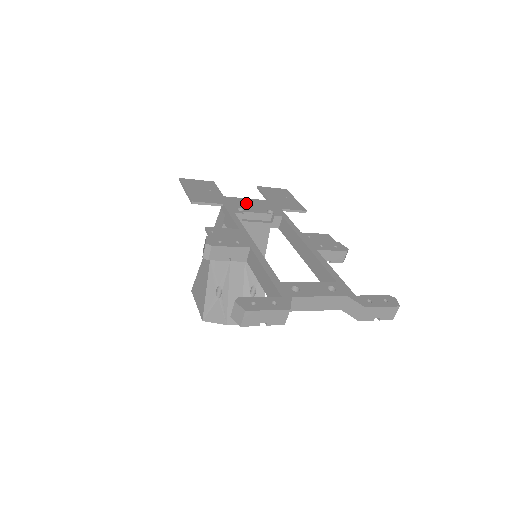
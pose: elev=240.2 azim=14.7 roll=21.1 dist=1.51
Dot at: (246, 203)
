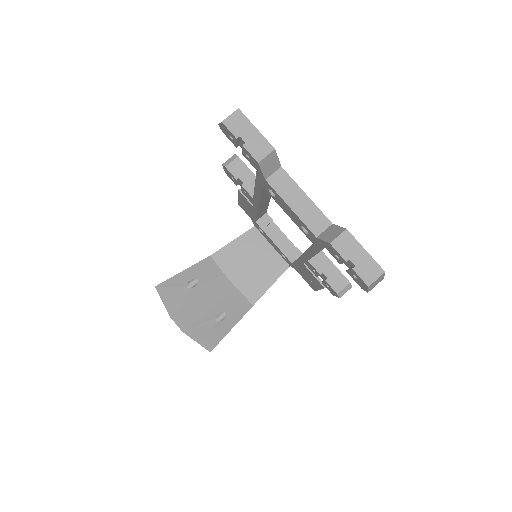
Dot at: occluded
